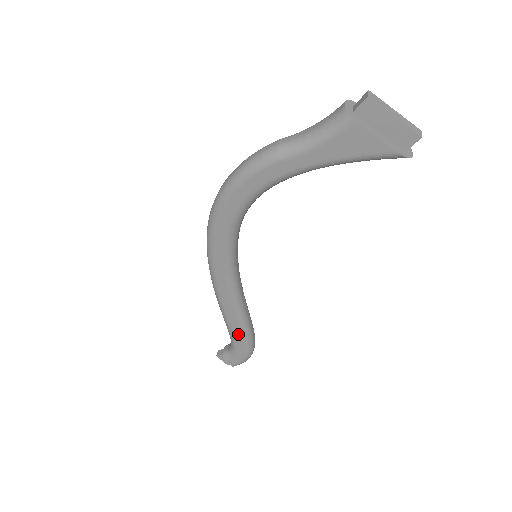
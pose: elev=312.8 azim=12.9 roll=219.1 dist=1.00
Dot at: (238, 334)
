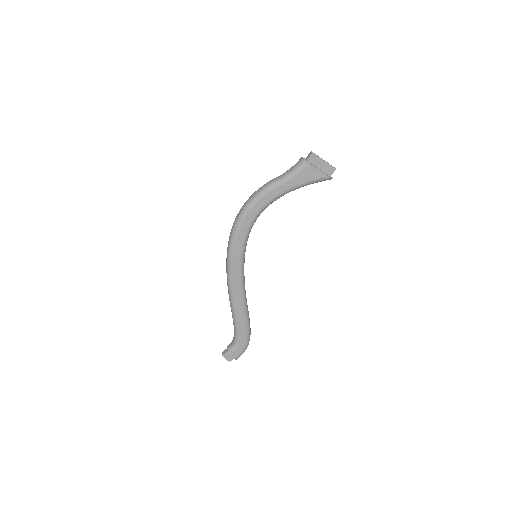
Dot at: (242, 323)
